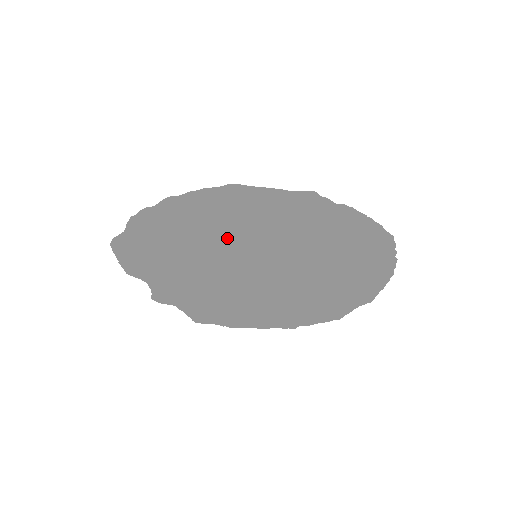
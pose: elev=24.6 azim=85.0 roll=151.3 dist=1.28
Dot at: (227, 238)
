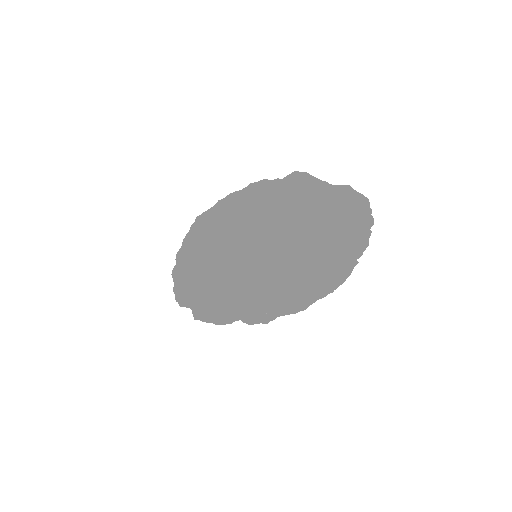
Dot at: (202, 293)
